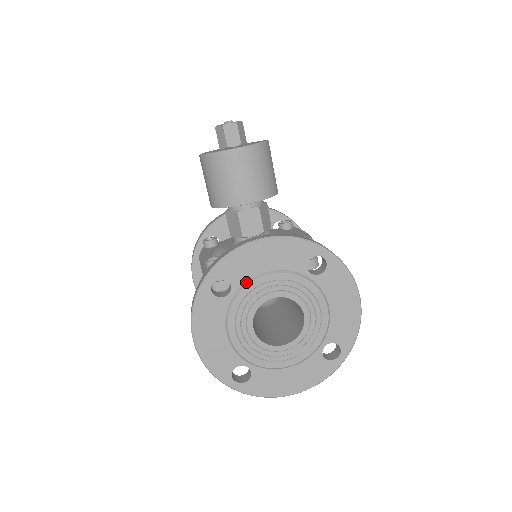
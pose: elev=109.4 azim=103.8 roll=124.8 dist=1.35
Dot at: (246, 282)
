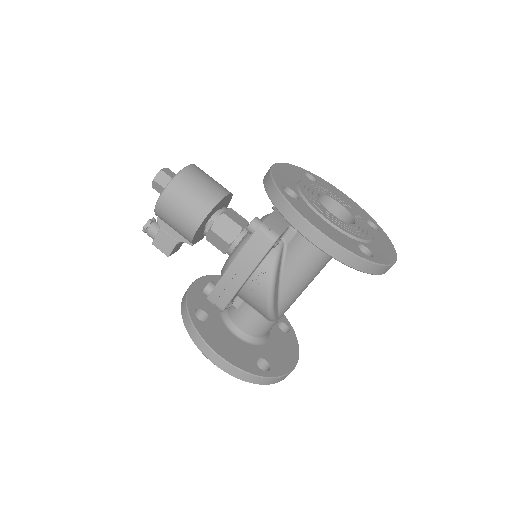
Dot at: (297, 188)
